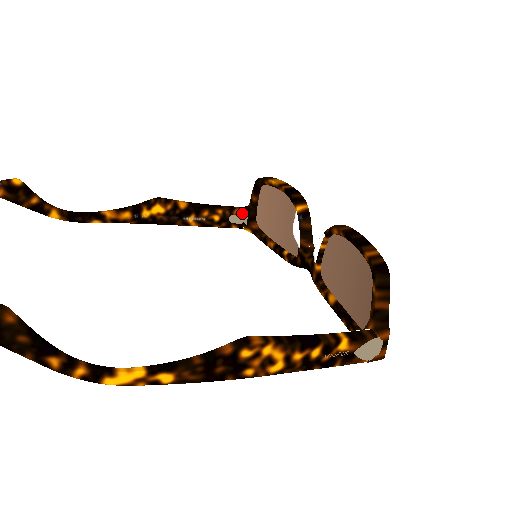
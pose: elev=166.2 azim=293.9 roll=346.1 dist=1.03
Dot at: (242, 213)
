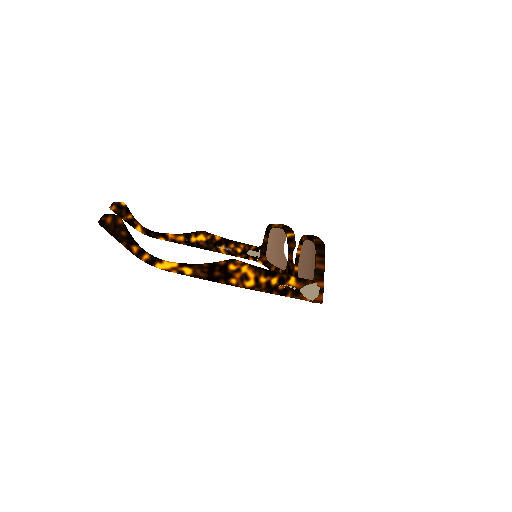
Dot at: (257, 250)
